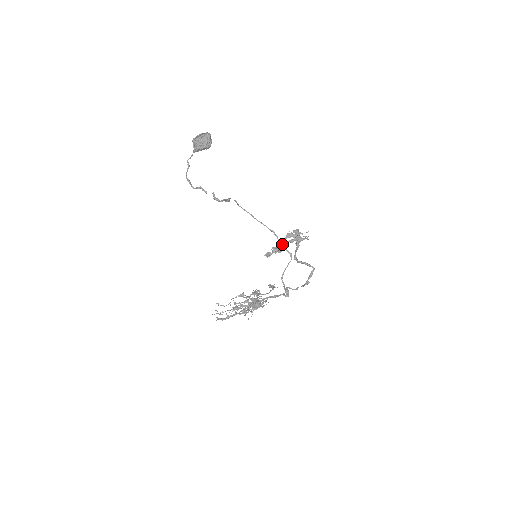
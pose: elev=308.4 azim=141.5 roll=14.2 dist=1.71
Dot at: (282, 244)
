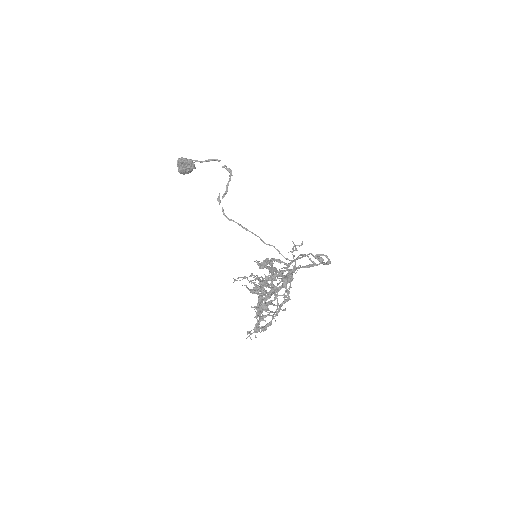
Dot at: (278, 250)
